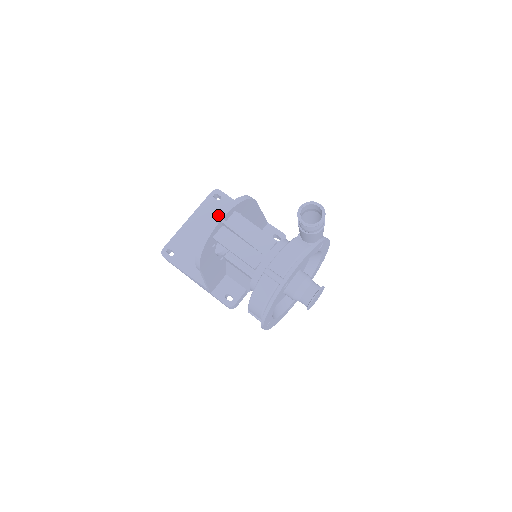
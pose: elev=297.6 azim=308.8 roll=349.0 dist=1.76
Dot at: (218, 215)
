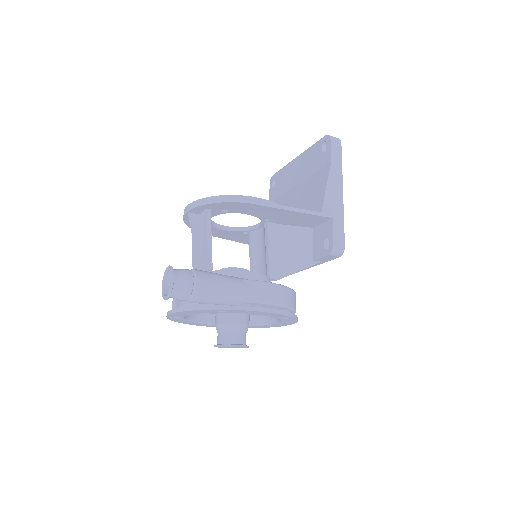
Dot at: (187, 206)
